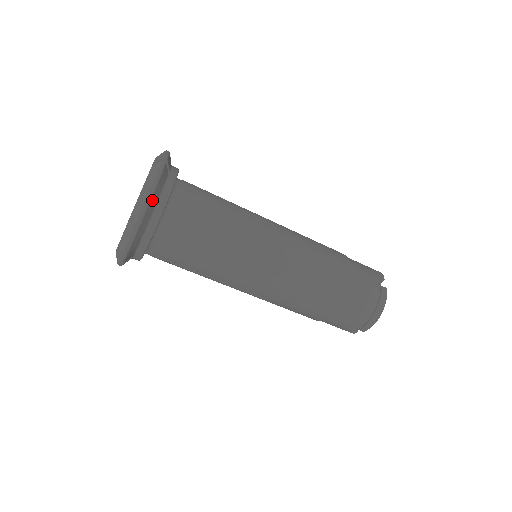
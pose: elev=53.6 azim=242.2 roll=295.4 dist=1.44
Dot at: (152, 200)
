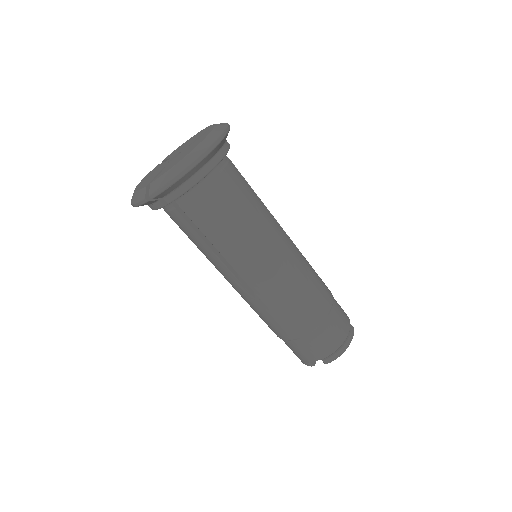
Dot at: (216, 148)
